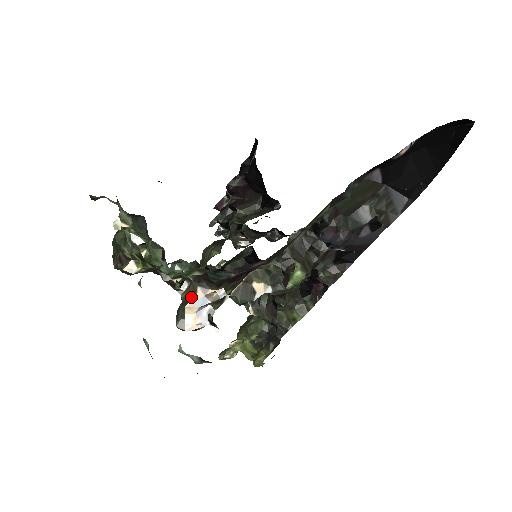
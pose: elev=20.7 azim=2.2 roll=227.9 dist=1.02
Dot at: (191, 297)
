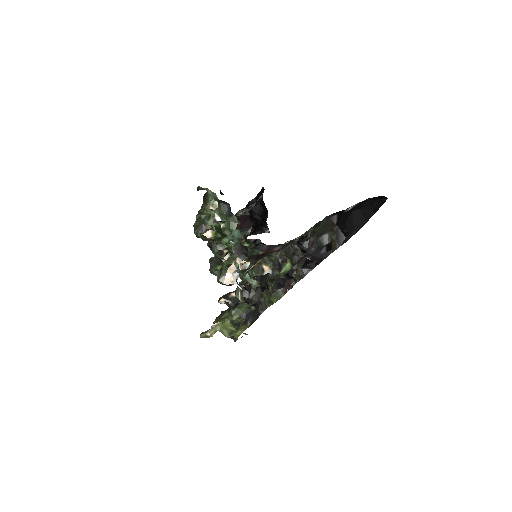
Dot at: (232, 263)
